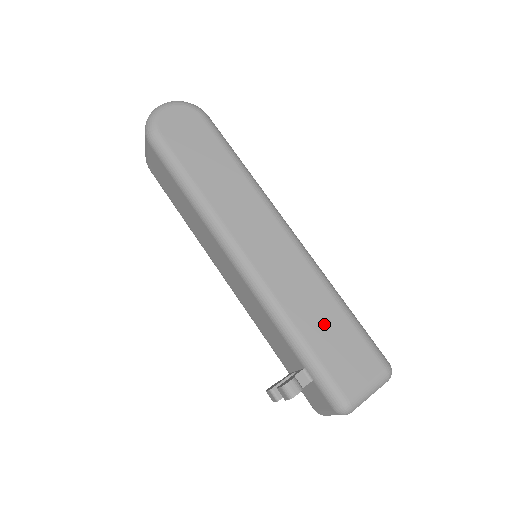
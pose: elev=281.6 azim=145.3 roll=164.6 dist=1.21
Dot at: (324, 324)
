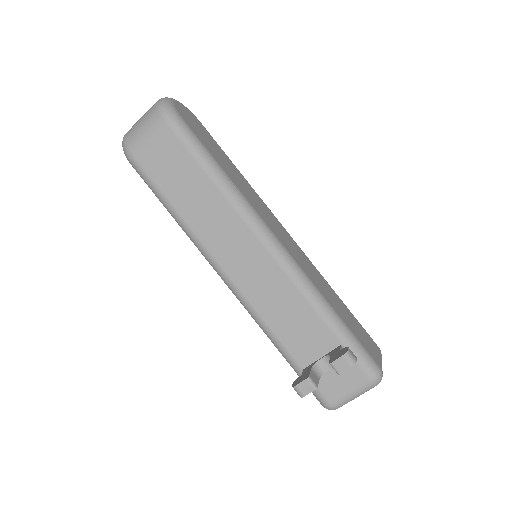
Dot at: (340, 307)
